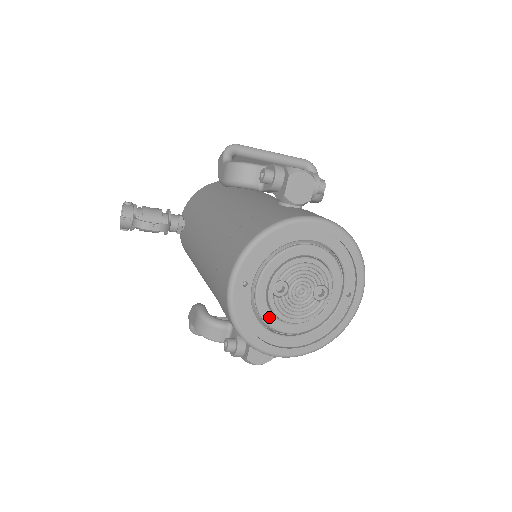
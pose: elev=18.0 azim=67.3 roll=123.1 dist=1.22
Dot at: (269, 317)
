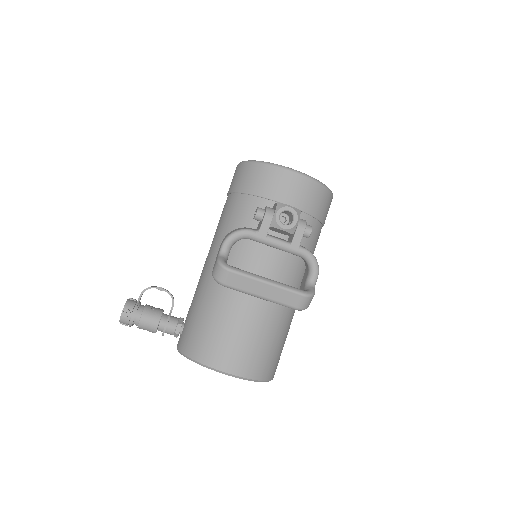
Dot at: occluded
